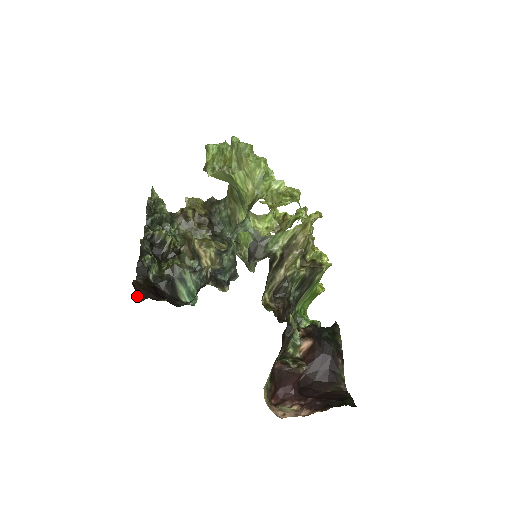
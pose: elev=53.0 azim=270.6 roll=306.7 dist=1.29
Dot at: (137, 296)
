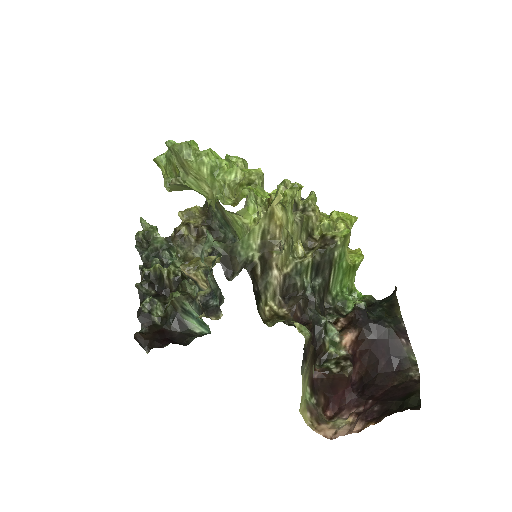
Dot at: occluded
